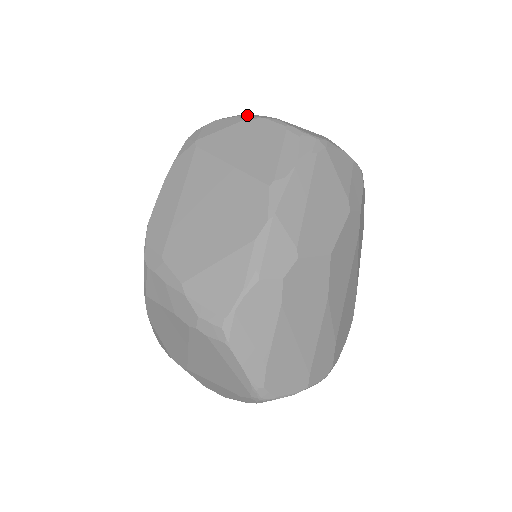
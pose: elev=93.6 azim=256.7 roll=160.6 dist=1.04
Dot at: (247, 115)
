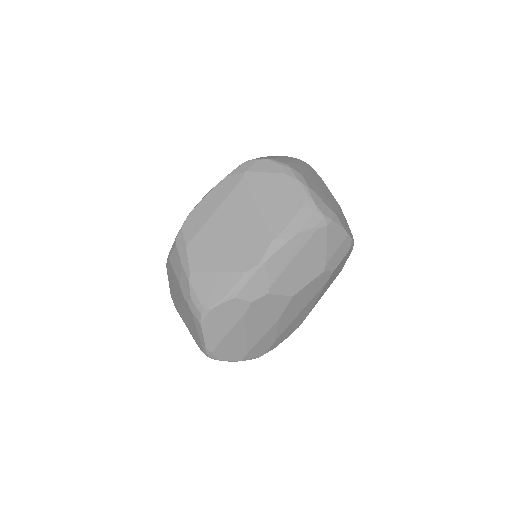
Dot at: (290, 169)
